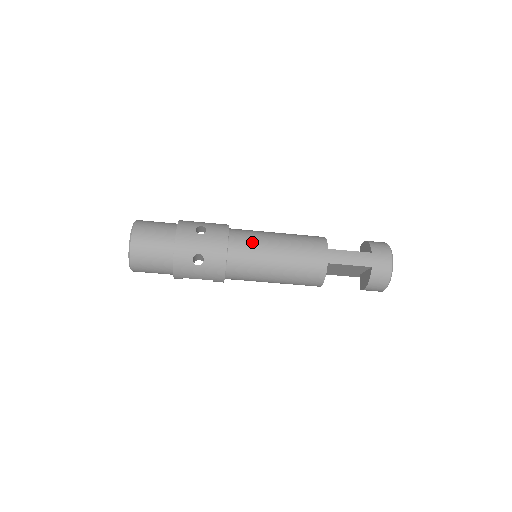
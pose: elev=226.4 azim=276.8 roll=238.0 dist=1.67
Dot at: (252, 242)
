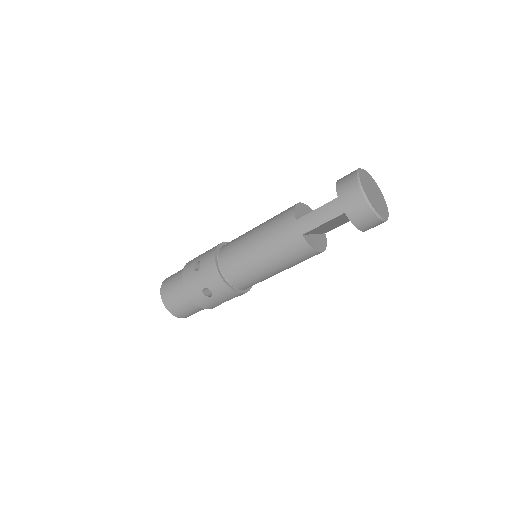
Dot at: (235, 254)
